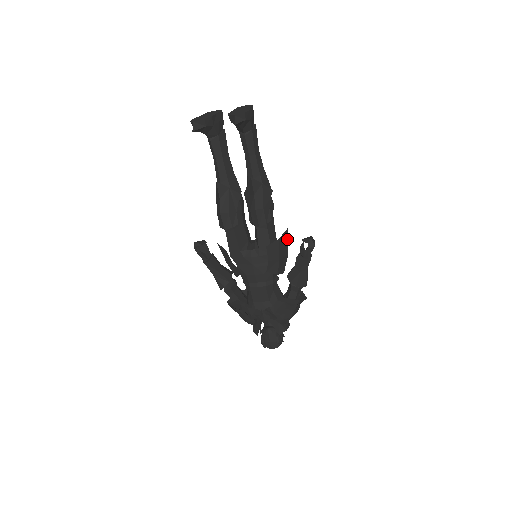
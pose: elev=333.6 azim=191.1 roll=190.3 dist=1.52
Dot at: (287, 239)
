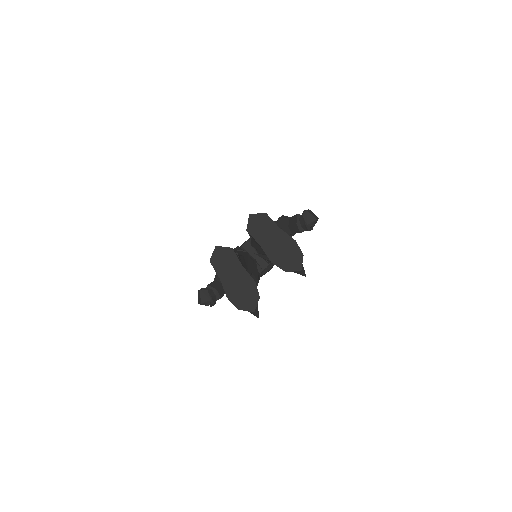
Dot at: occluded
